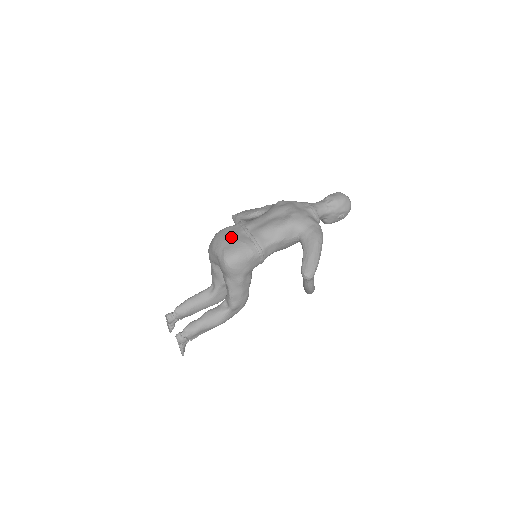
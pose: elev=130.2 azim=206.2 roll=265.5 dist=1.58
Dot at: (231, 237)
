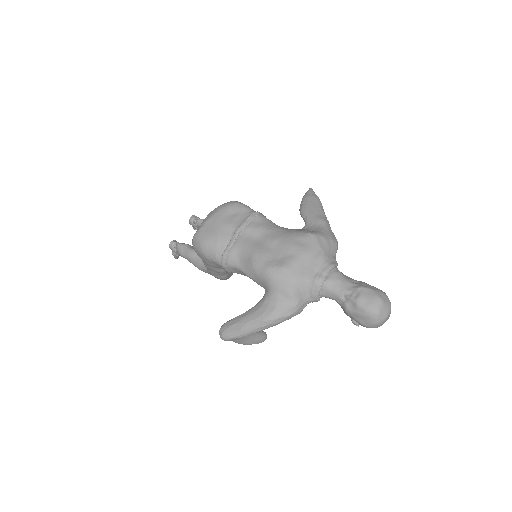
Dot at: (221, 222)
